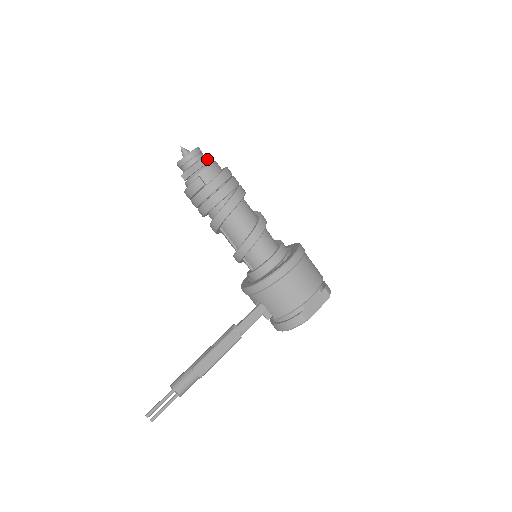
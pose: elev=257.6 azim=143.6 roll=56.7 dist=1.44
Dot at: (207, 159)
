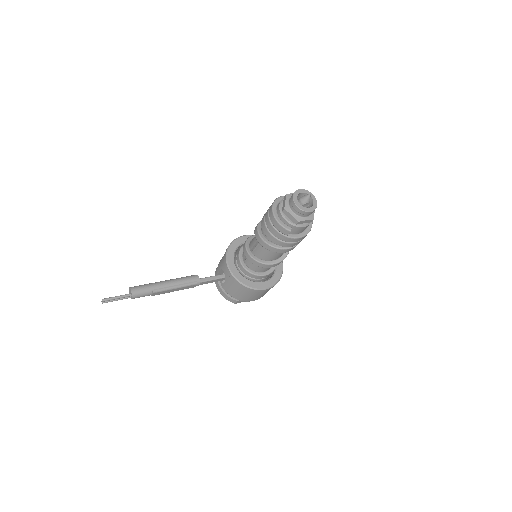
Dot at: (310, 221)
